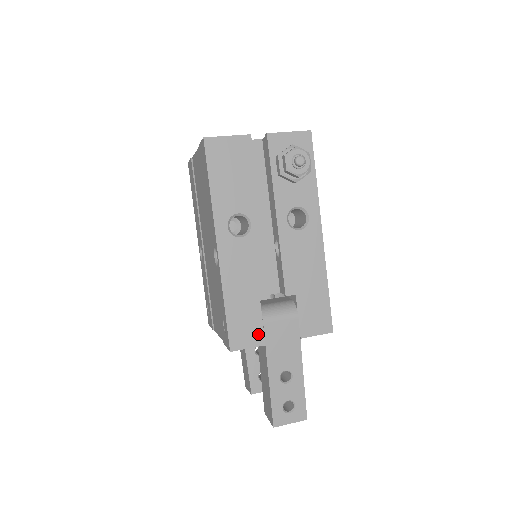
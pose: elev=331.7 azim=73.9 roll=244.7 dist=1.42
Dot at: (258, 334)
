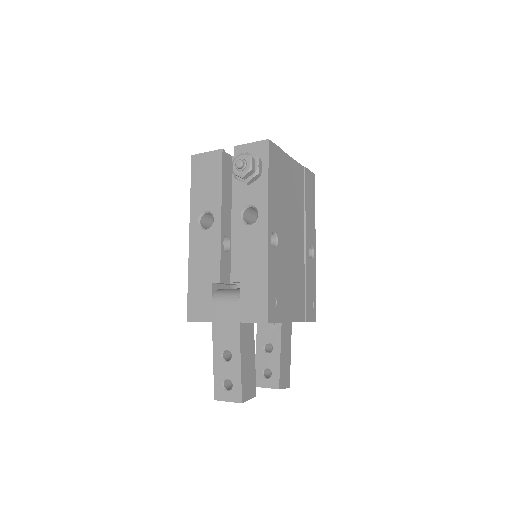
Dot at: (207, 311)
